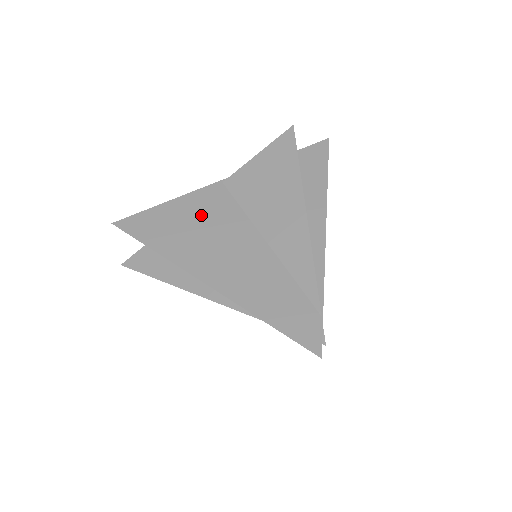
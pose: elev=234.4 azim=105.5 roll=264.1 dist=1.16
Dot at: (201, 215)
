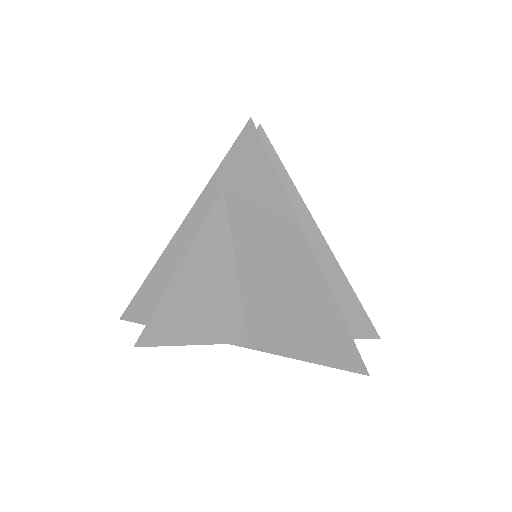
Dot at: occluded
